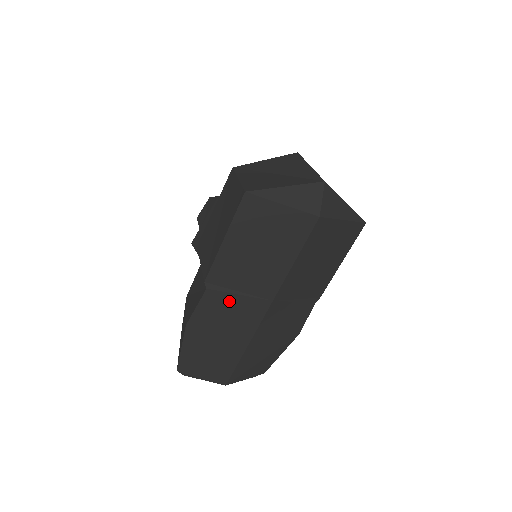
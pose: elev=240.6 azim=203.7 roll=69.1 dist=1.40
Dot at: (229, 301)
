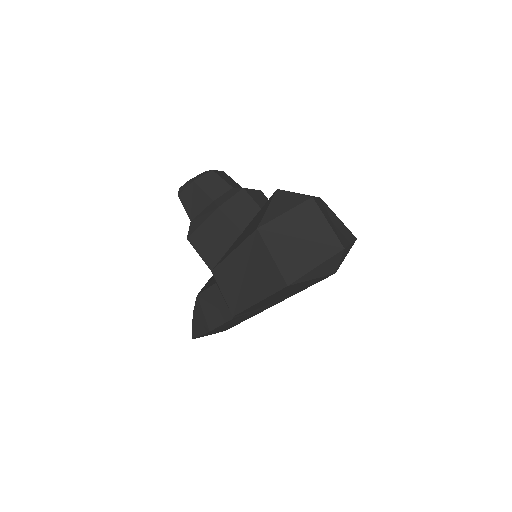
Dot at: occluded
